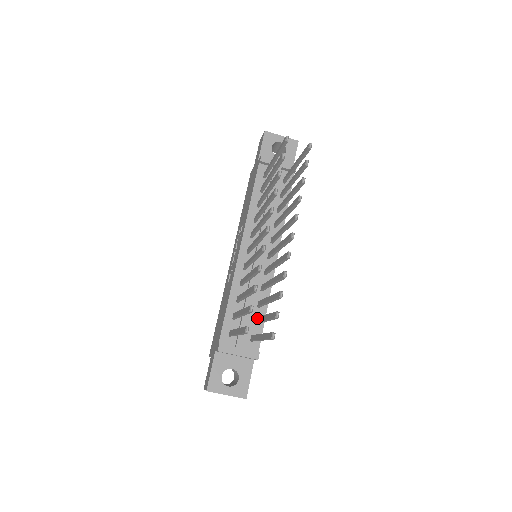
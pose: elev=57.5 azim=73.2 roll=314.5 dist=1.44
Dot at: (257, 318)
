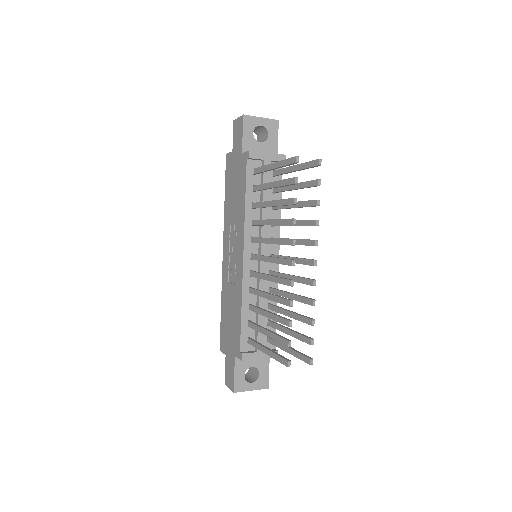
Dot at: (273, 324)
